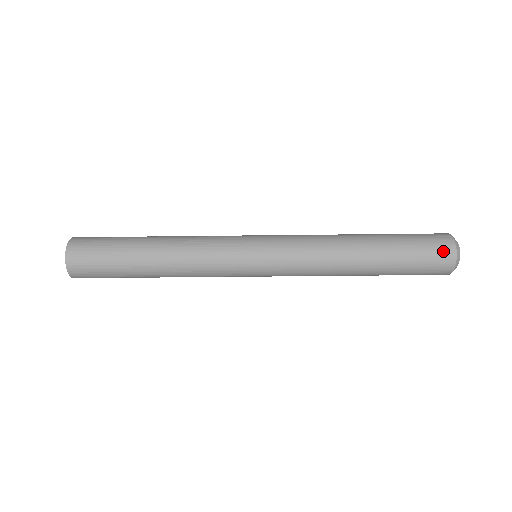
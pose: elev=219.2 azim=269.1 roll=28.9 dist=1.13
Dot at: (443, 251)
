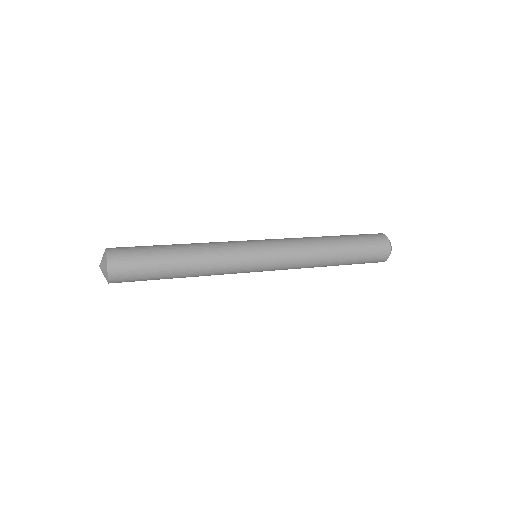
Dot at: occluded
